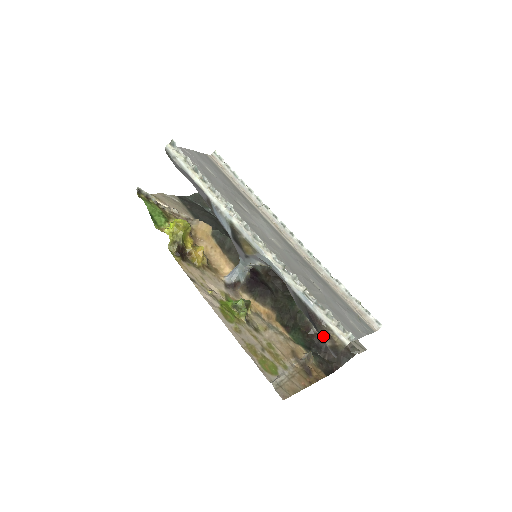
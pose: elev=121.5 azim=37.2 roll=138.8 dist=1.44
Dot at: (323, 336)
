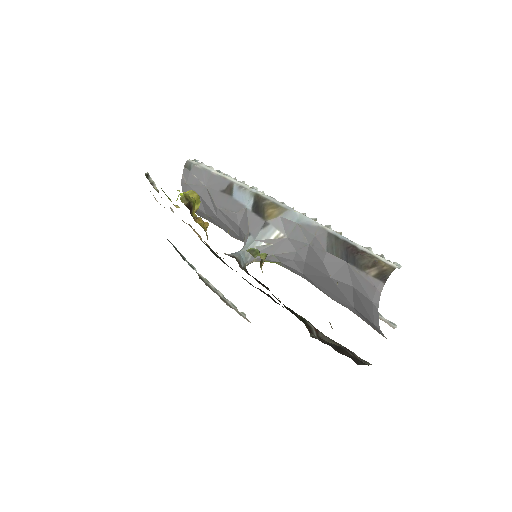
Dot at: (366, 267)
